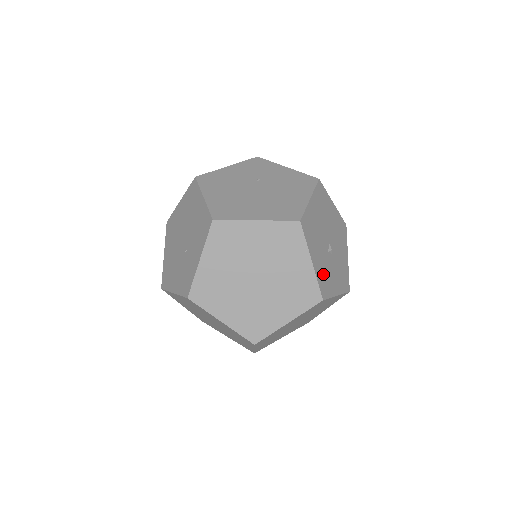
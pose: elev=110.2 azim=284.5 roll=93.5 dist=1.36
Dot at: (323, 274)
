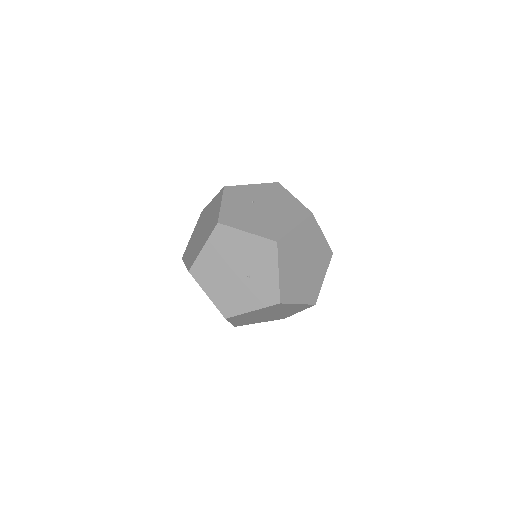
Dot at: occluded
